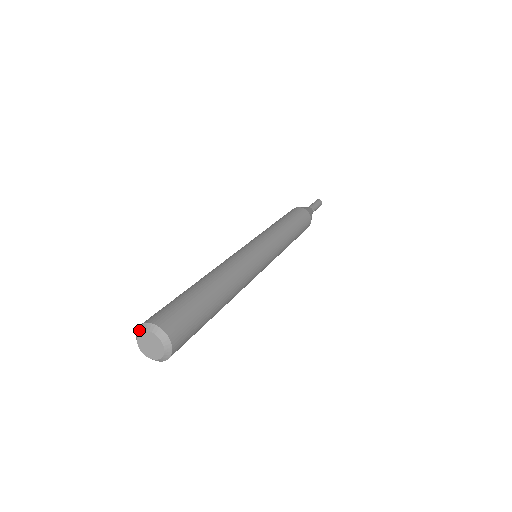
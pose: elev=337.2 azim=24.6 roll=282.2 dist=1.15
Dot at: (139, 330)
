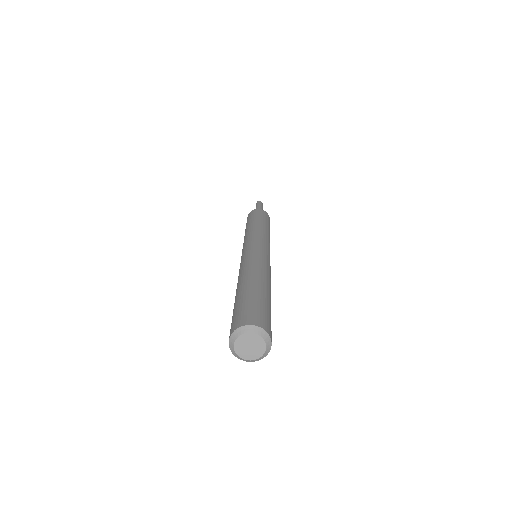
Dot at: (251, 330)
